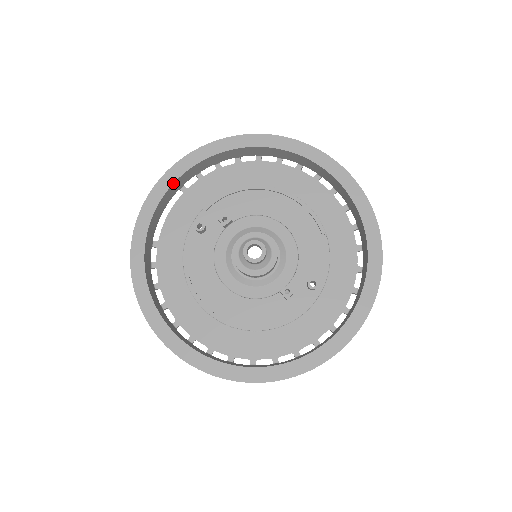
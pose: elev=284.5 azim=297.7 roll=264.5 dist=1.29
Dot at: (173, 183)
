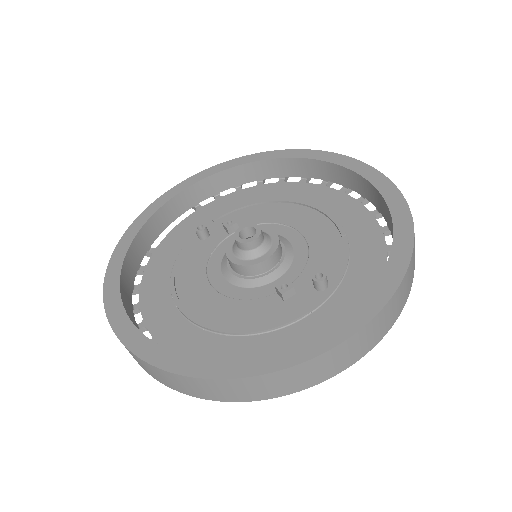
Dot at: (184, 189)
